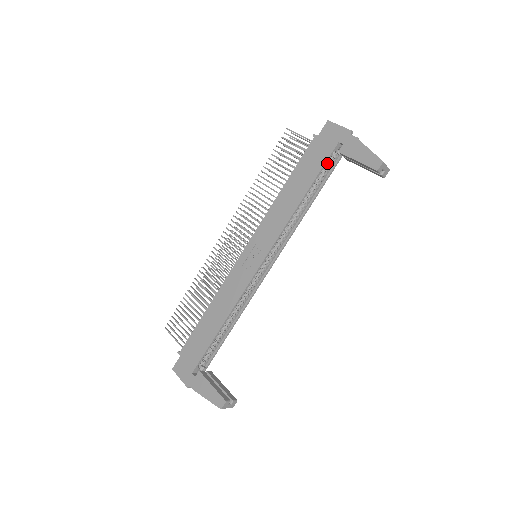
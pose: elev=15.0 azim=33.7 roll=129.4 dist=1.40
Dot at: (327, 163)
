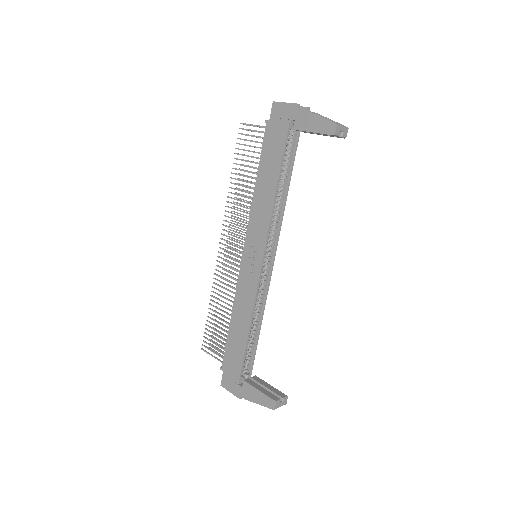
Dot at: (288, 143)
